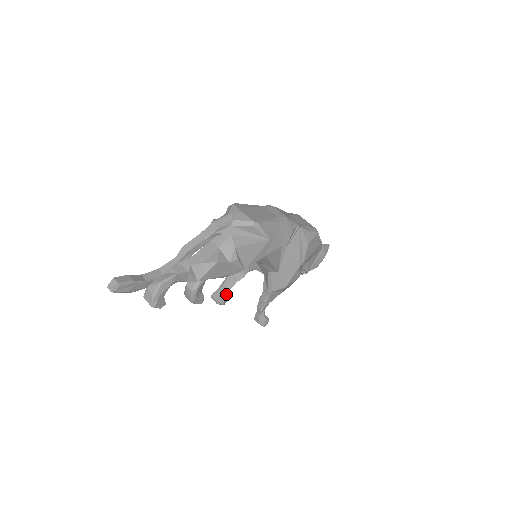
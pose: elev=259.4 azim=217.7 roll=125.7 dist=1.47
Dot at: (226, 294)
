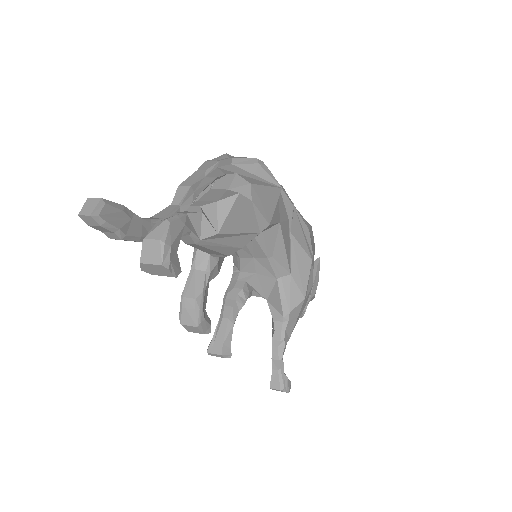
Dot at: (231, 333)
